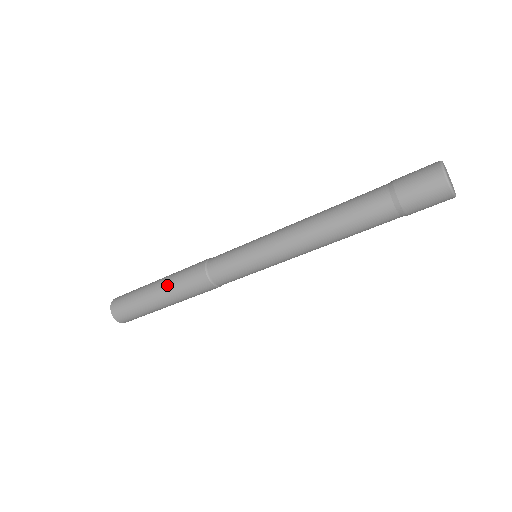
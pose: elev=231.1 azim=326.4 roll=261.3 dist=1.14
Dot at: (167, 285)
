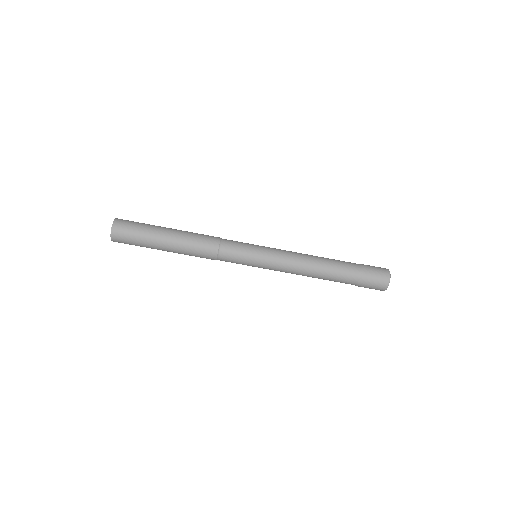
Dot at: (182, 233)
